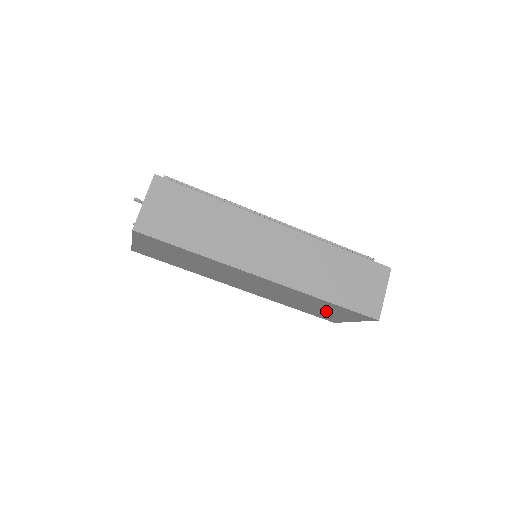
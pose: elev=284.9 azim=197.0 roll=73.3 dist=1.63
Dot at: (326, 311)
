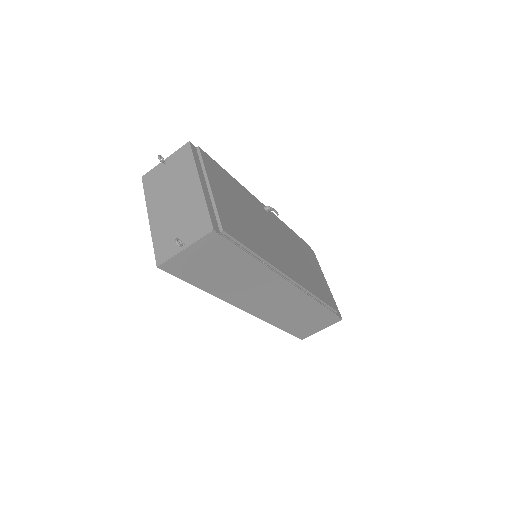
Dot at: occluded
